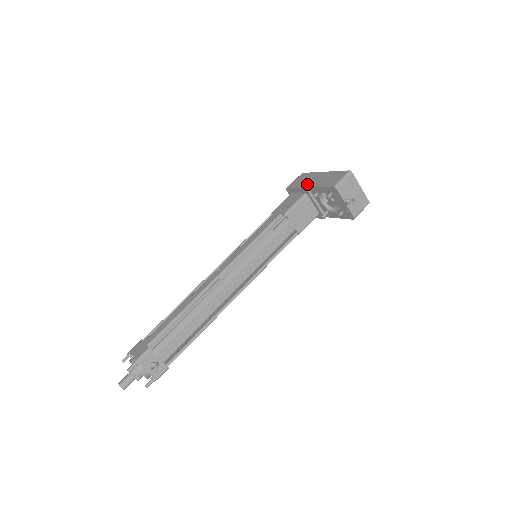
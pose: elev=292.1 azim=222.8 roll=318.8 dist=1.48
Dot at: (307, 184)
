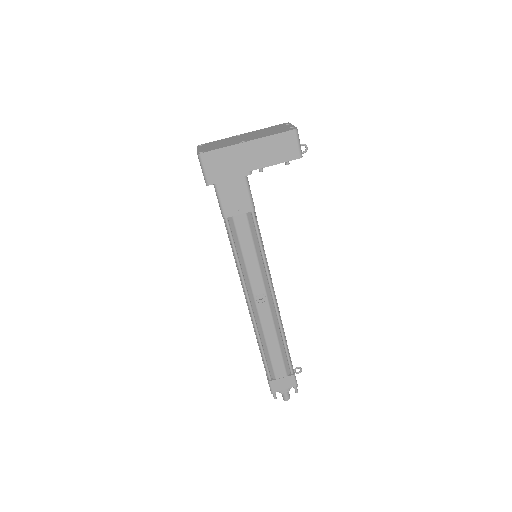
Dot at: (246, 168)
